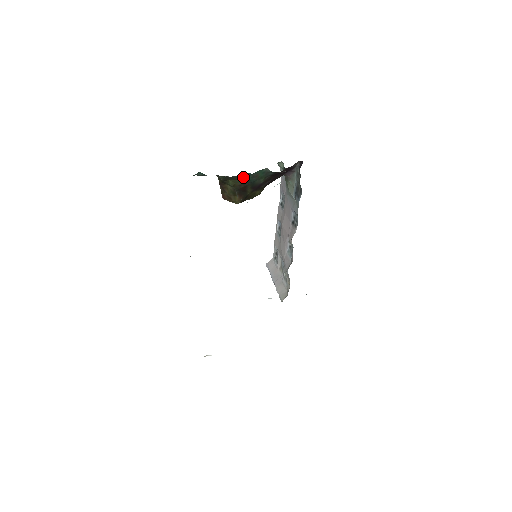
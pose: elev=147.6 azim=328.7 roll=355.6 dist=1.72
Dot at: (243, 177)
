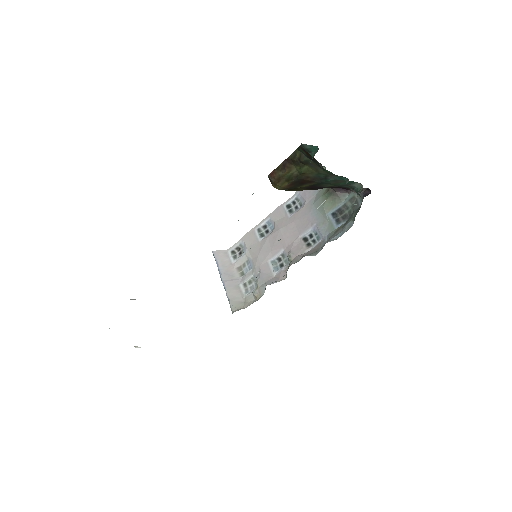
Dot at: (328, 175)
